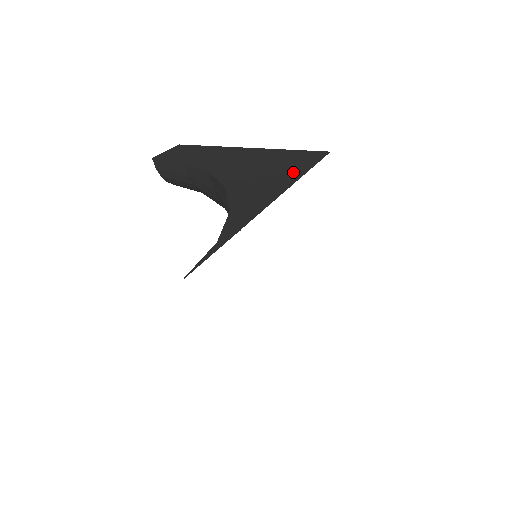
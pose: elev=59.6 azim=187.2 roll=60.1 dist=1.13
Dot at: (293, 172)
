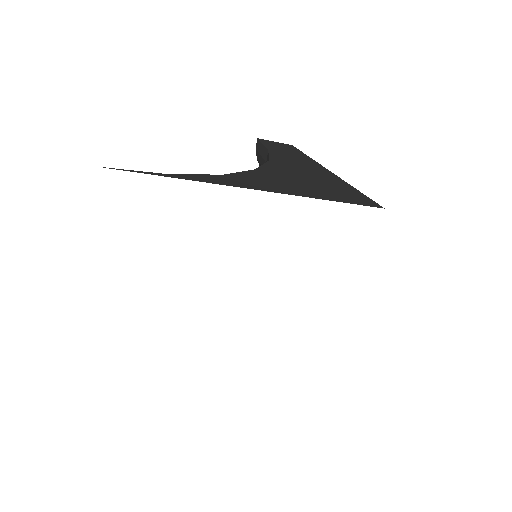
Dot at: (322, 194)
